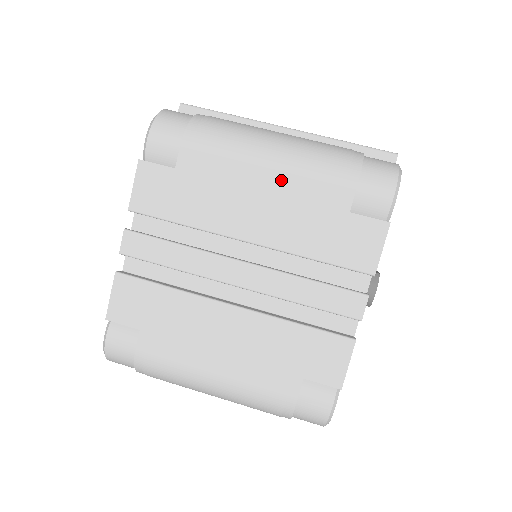
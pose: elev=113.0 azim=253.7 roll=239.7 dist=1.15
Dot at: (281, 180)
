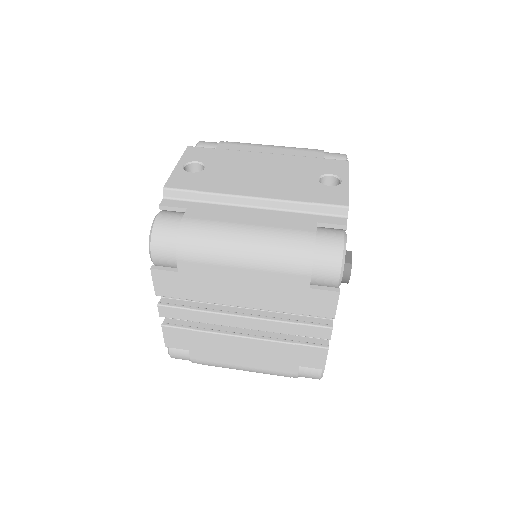
Dot at: (256, 274)
